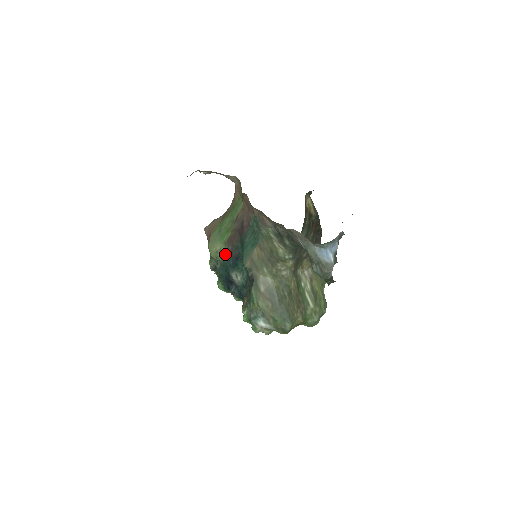
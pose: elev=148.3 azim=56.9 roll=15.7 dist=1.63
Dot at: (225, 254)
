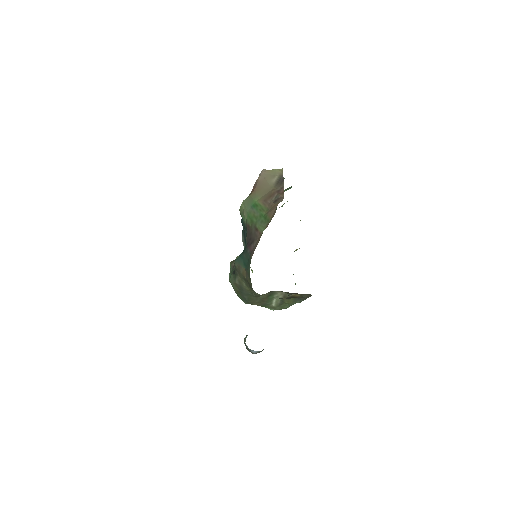
Dot at: (245, 224)
